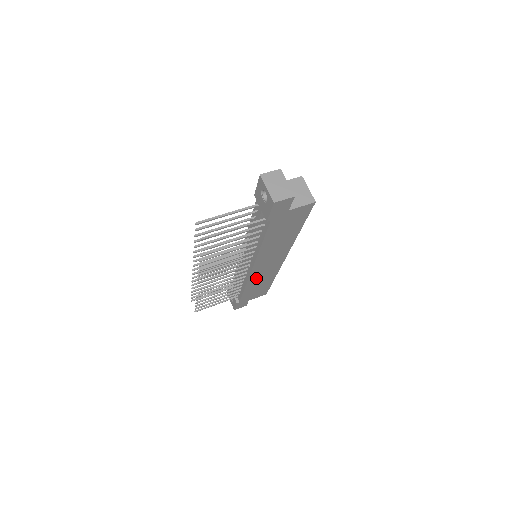
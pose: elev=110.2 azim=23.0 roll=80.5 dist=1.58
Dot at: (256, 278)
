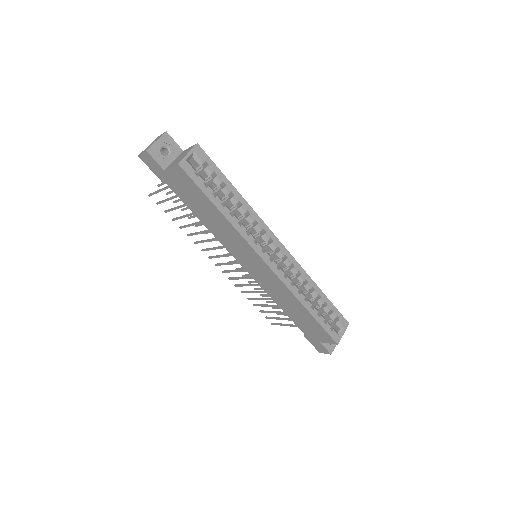
Dot at: (271, 289)
